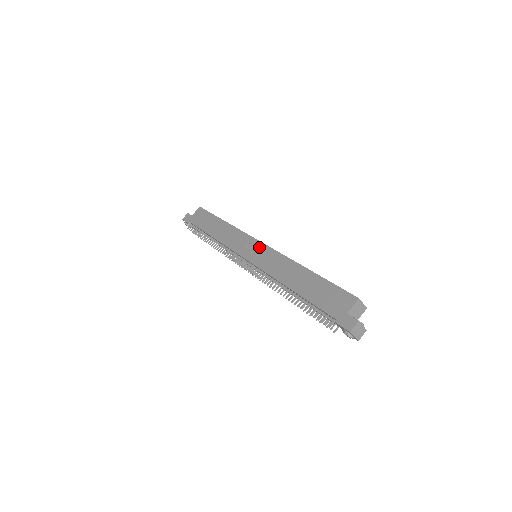
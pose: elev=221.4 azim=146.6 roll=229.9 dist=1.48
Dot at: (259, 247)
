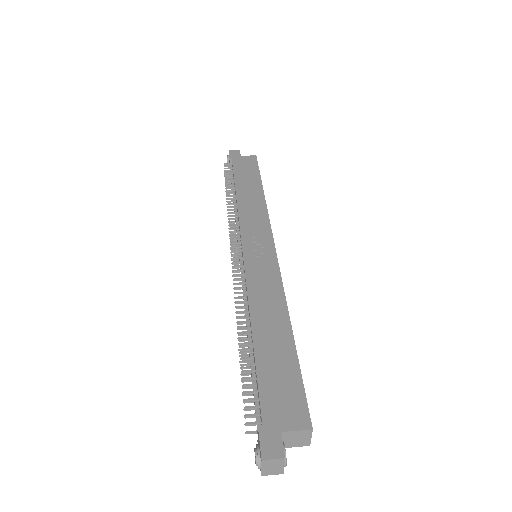
Dot at: (268, 251)
